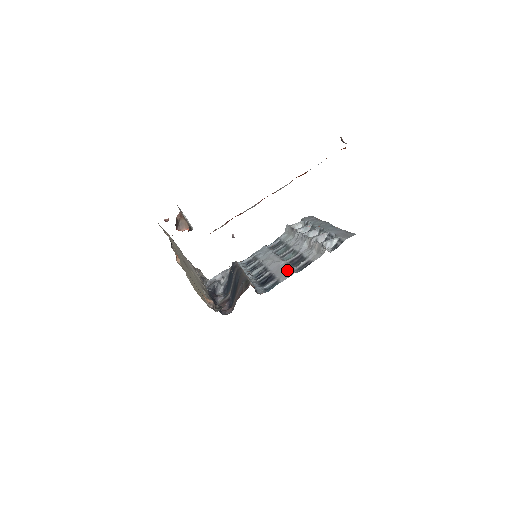
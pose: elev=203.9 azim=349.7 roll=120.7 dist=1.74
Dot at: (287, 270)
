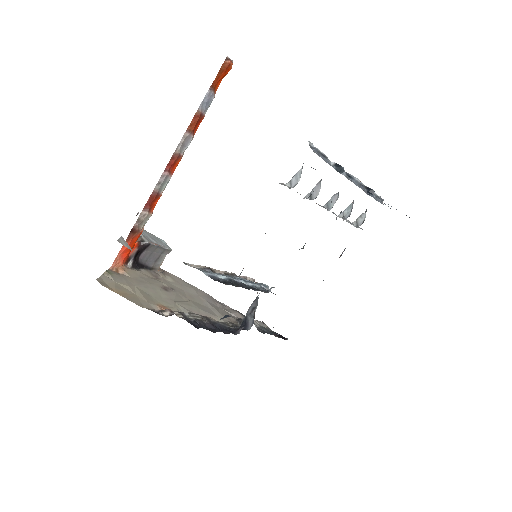
Dot at: occluded
